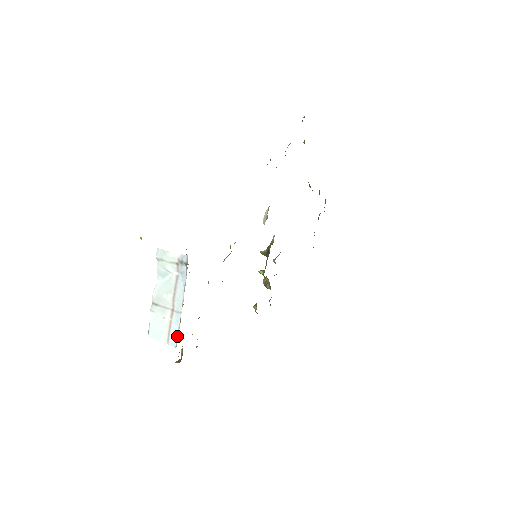
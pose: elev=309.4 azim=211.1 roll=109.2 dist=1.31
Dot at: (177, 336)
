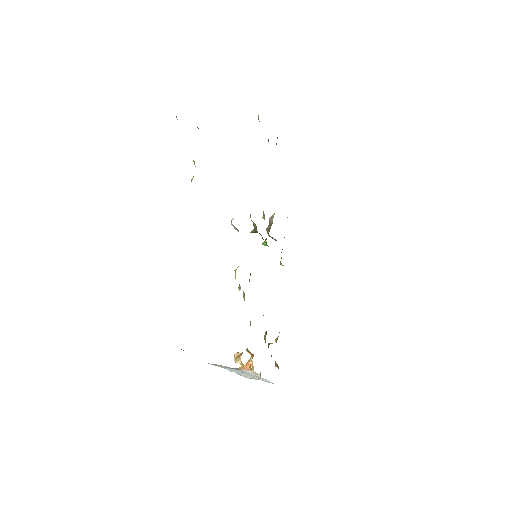
Dot at: occluded
